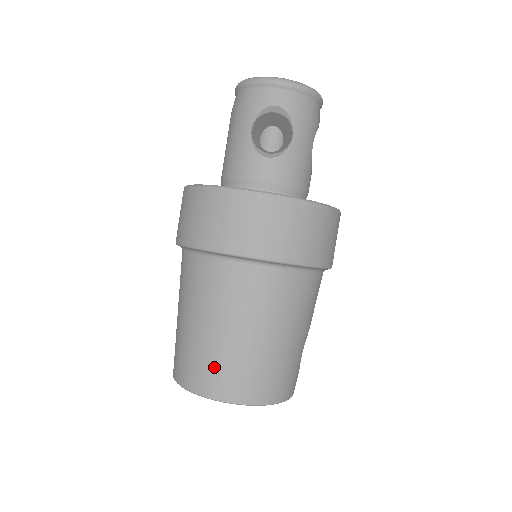
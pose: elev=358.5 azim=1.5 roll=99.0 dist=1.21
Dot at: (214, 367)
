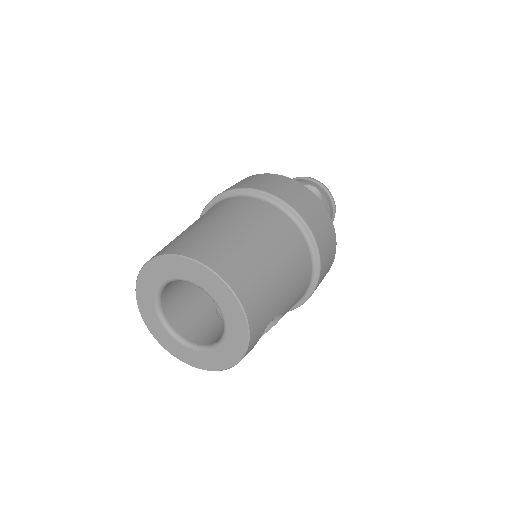
Dot at: (216, 244)
